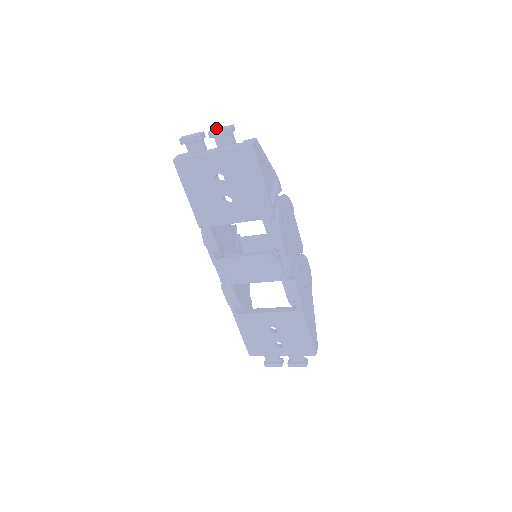
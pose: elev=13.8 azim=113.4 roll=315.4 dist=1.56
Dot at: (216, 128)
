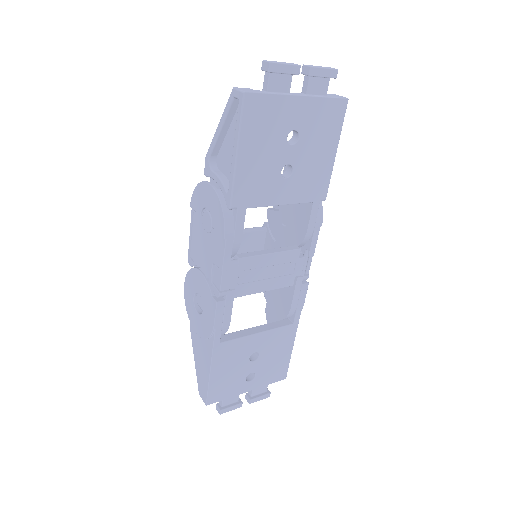
Dot at: occluded
